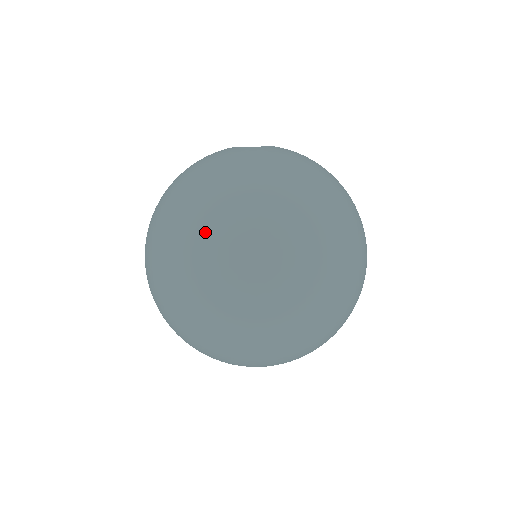
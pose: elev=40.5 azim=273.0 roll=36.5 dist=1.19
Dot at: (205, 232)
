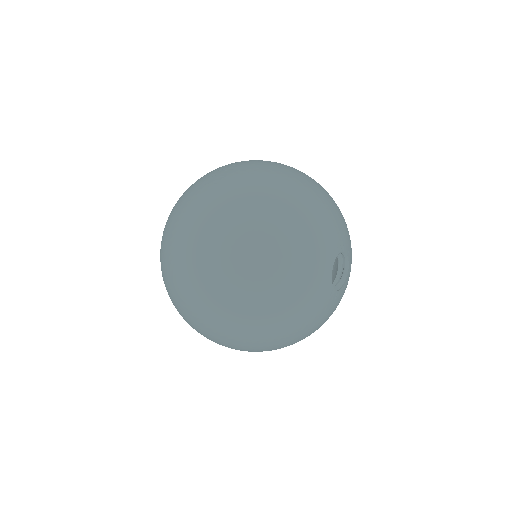
Dot at: occluded
